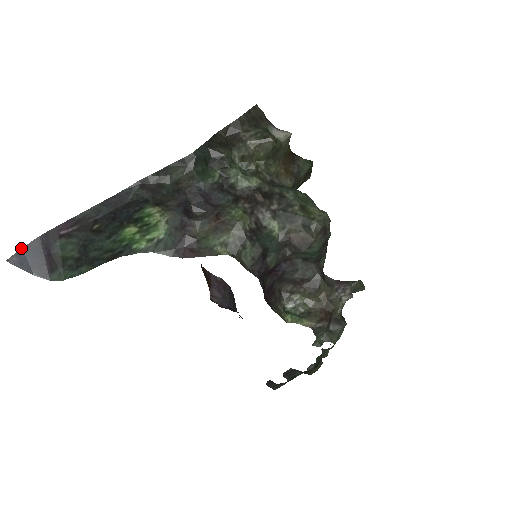
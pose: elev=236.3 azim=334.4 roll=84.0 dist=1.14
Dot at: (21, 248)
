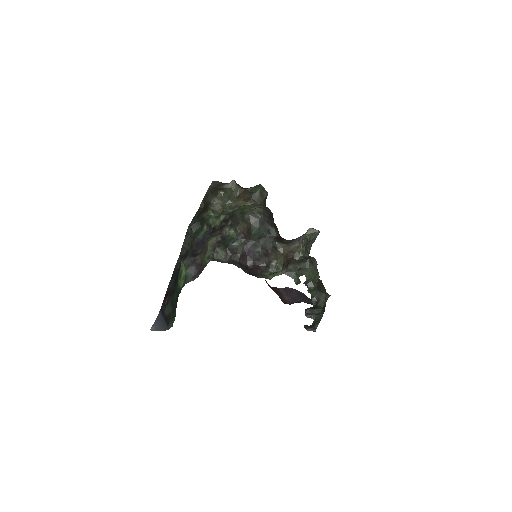
Dot at: (155, 322)
